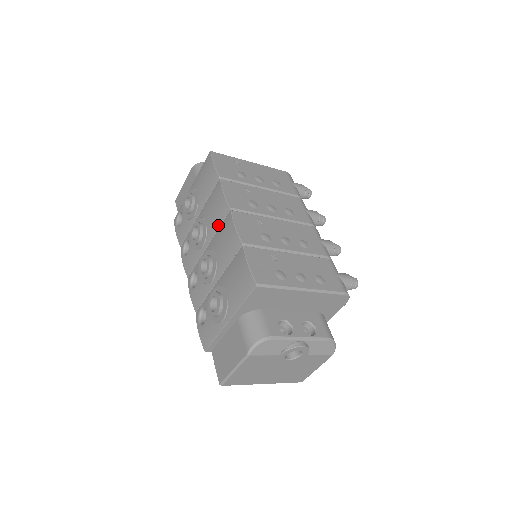
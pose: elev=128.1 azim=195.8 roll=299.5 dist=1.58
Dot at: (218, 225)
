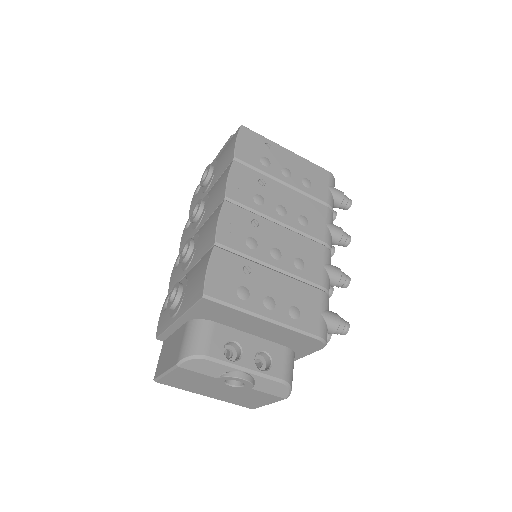
Dot at: (212, 211)
